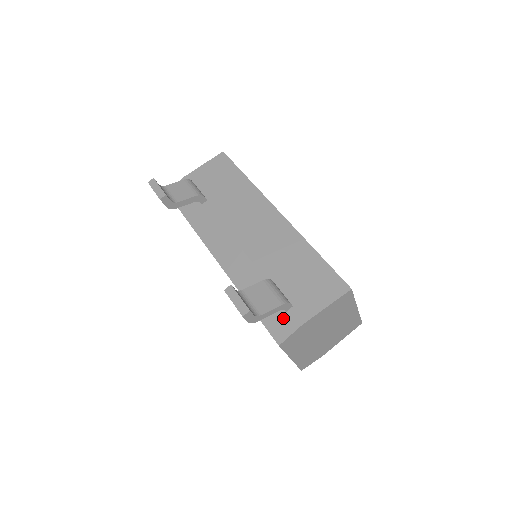
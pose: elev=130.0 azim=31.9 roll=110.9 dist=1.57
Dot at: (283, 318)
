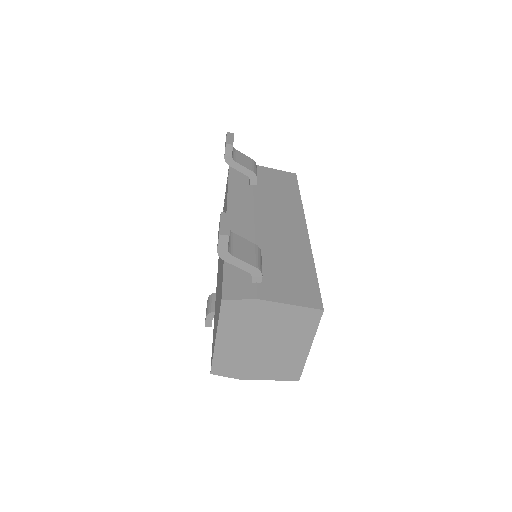
Dot at: (245, 285)
